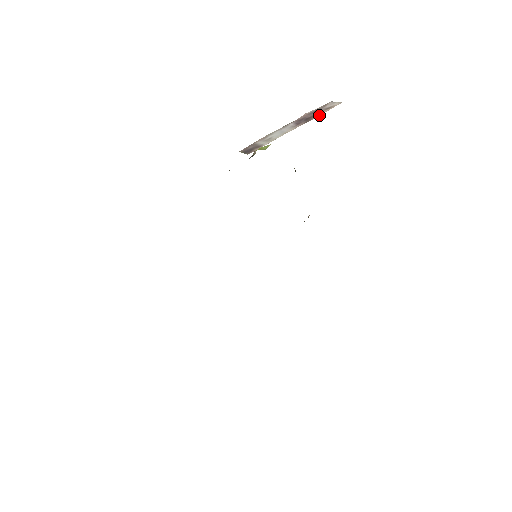
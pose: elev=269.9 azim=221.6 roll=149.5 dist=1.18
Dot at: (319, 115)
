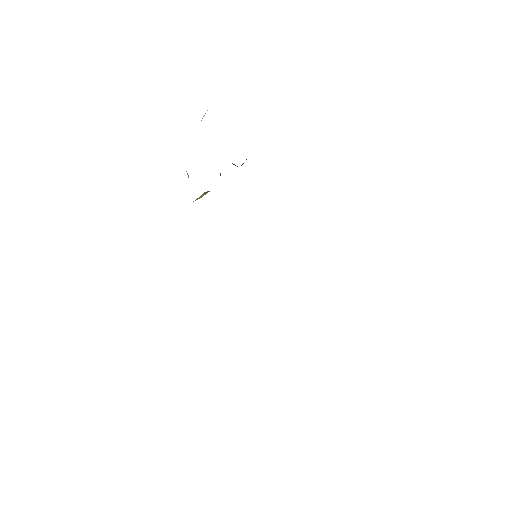
Dot at: occluded
